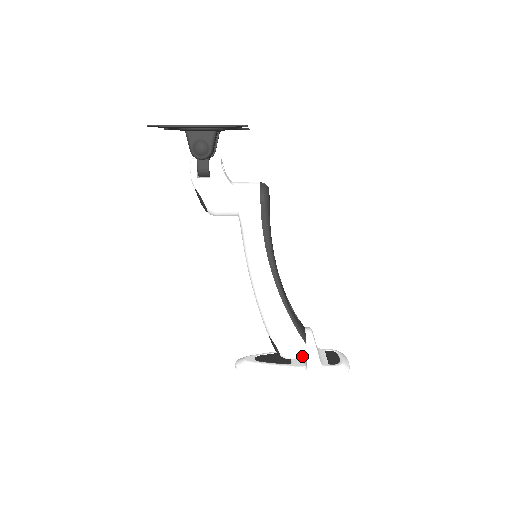
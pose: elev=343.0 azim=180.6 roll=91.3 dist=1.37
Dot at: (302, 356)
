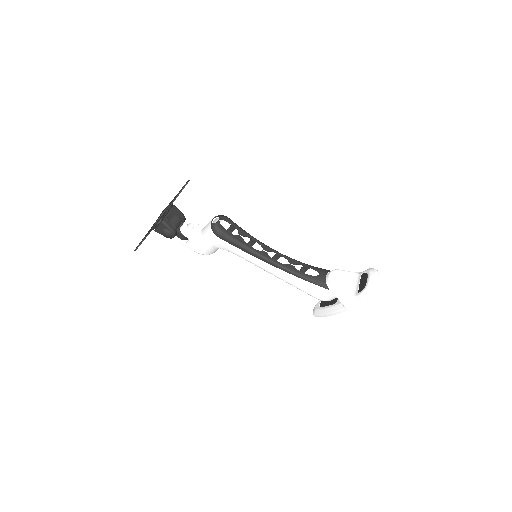
Dot at: occluded
